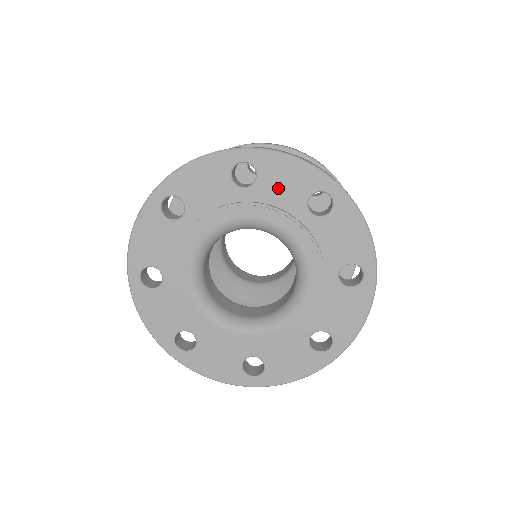
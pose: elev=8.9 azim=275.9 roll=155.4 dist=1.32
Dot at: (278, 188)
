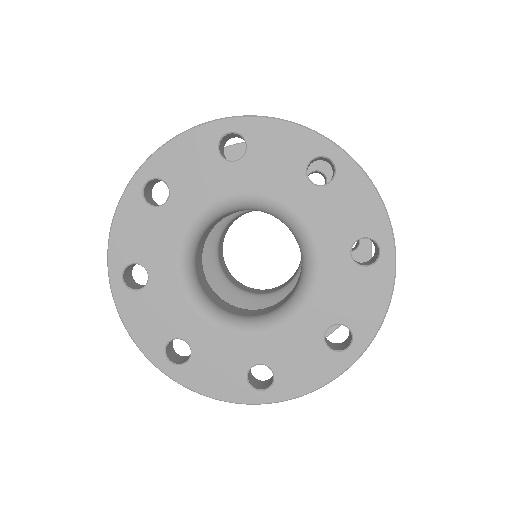
Dot at: (271, 158)
